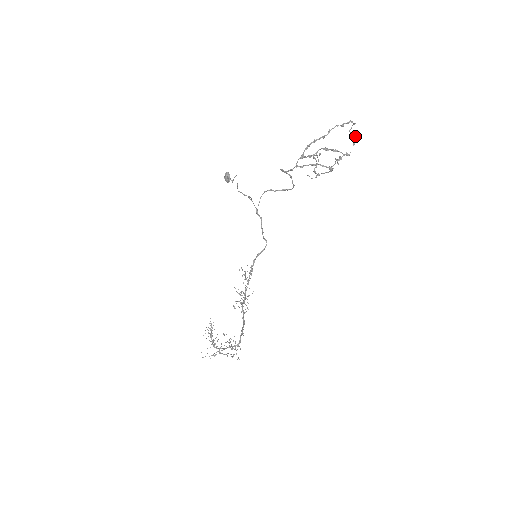
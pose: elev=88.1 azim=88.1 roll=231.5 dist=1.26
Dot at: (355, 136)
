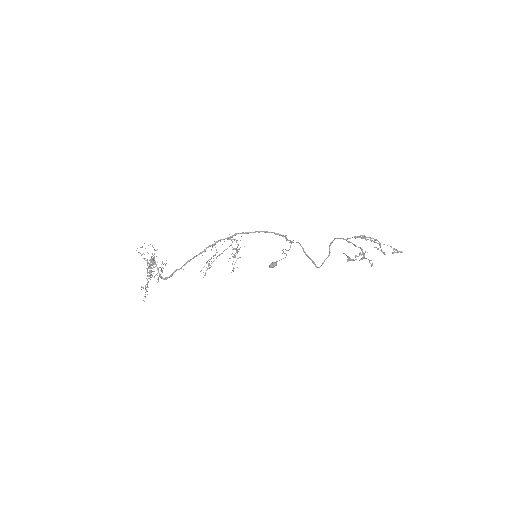
Dot at: (398, 252)
